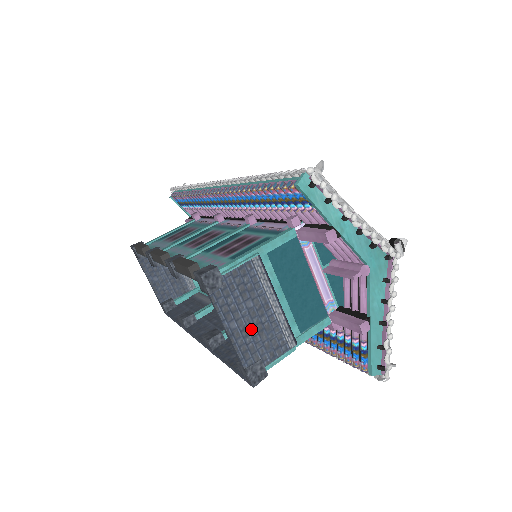
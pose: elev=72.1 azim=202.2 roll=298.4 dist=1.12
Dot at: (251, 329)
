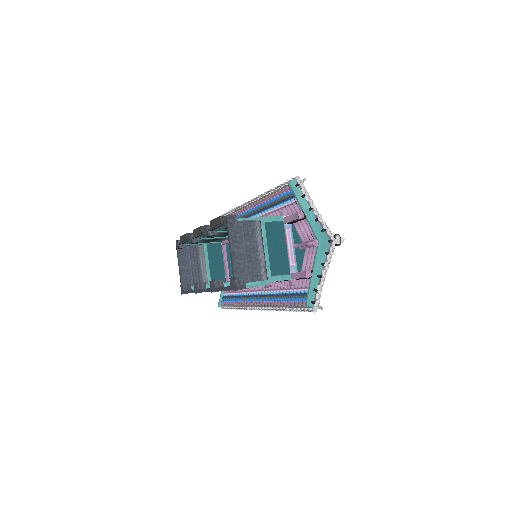
Dot at: (244, 257)
